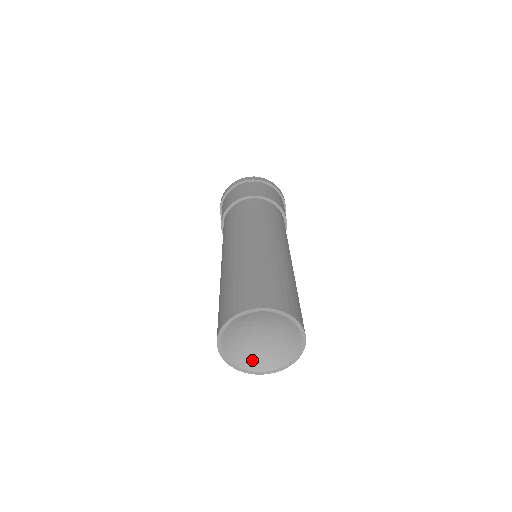
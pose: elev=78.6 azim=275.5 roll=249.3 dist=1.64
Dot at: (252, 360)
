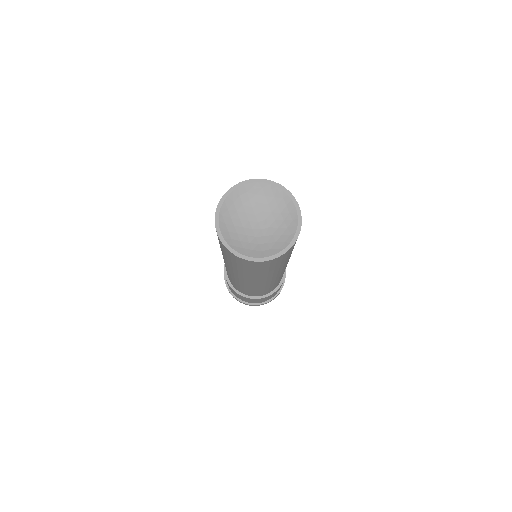
Dot at: (257, 248)
